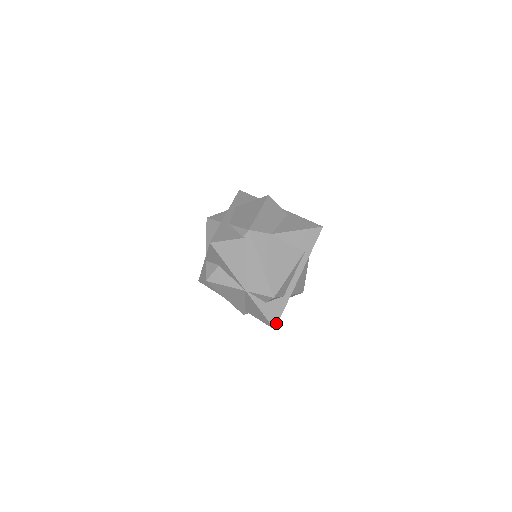
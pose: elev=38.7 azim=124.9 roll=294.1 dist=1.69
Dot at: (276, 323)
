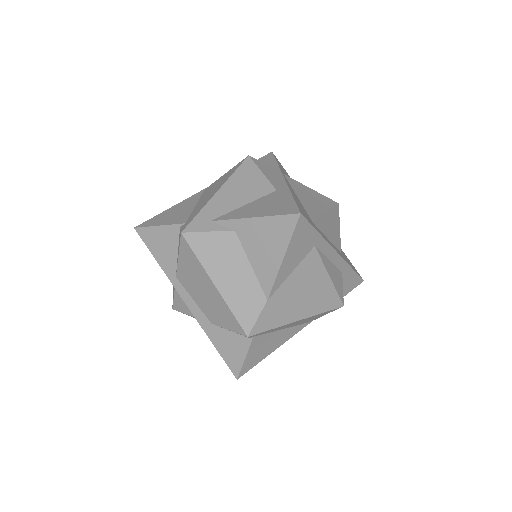
Dot at: (360, 280)
